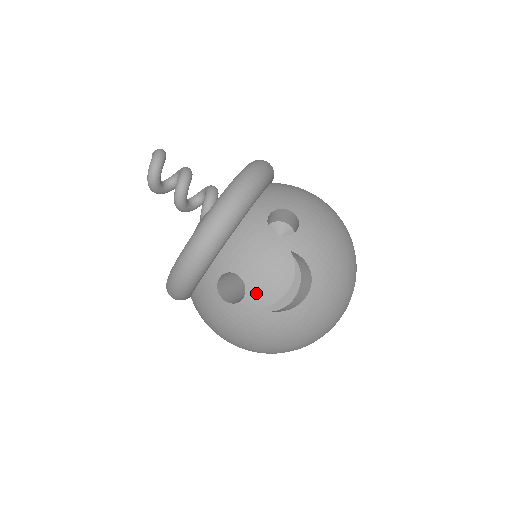
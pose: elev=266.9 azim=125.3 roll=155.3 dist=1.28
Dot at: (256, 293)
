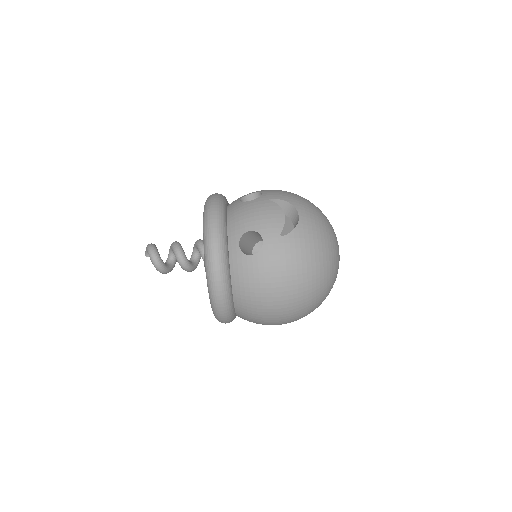
Dot at: (267, 231)
